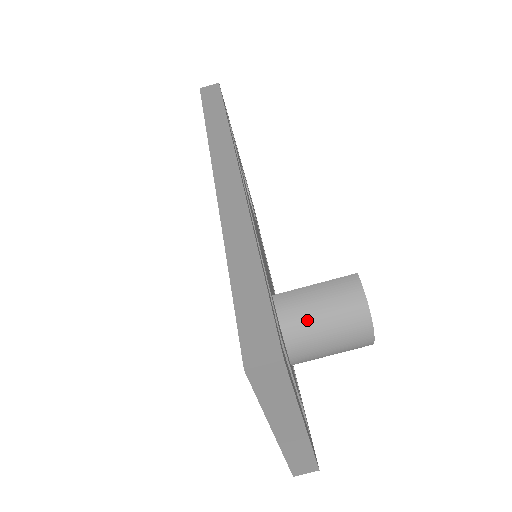
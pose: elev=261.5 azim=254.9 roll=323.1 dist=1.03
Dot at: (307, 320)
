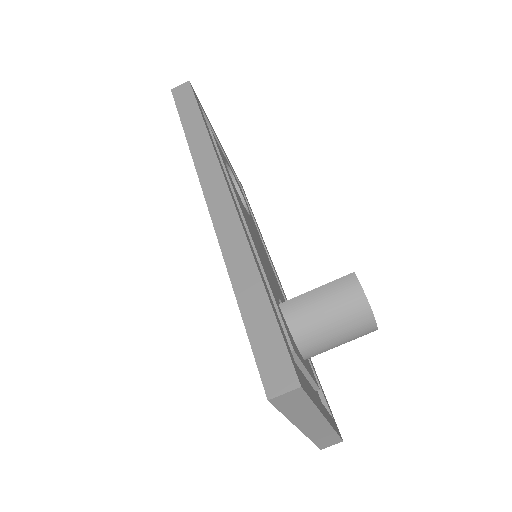
Dot at: (314, 323)
